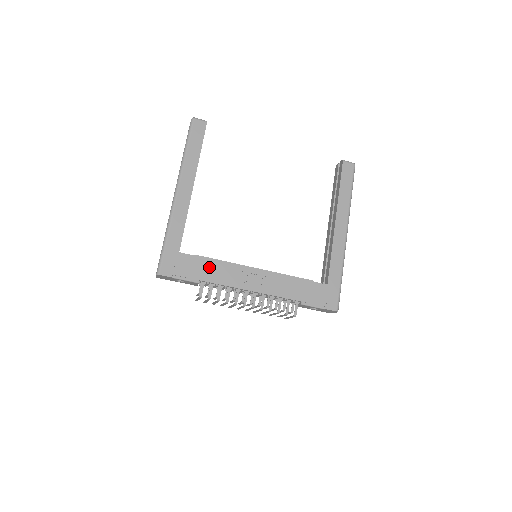
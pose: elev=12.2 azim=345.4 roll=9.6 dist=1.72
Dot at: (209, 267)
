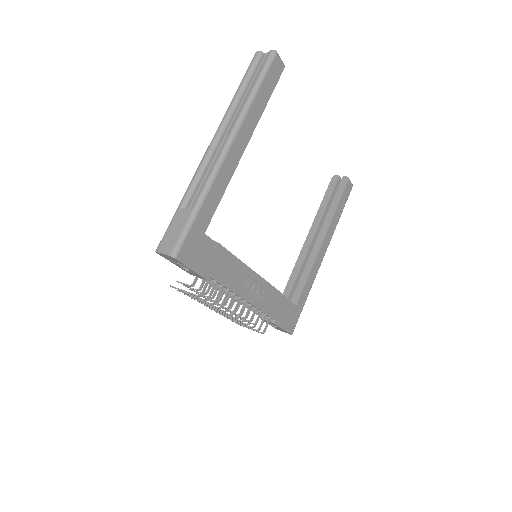
Dot at: (224, 262)
